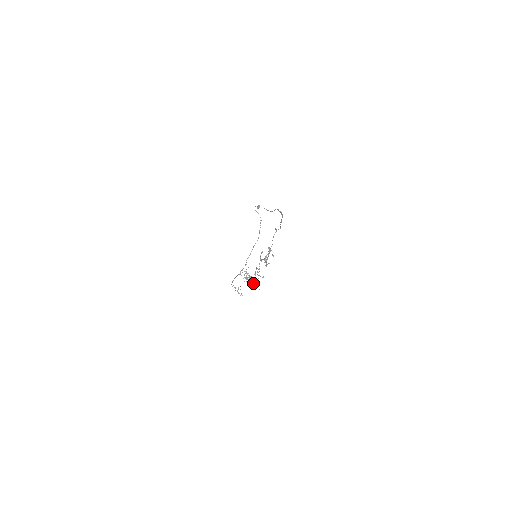
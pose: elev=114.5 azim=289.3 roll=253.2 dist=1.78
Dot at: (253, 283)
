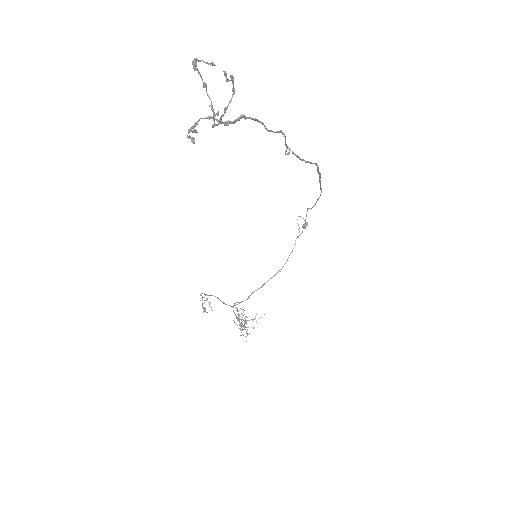
Dot at: occluded
